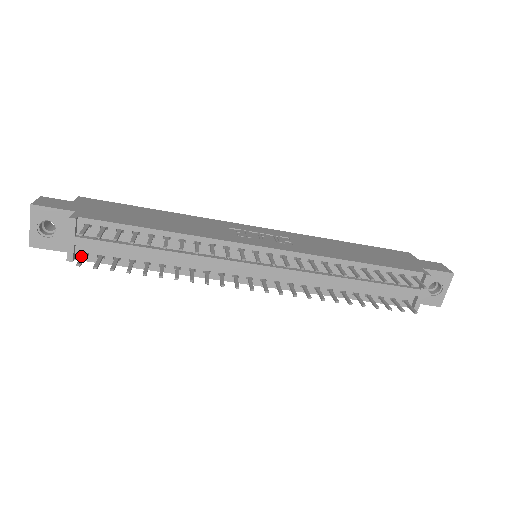
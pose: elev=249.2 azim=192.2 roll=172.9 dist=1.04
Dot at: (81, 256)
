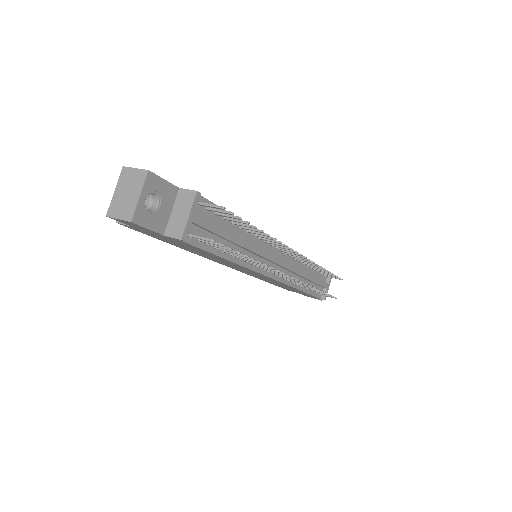
Dot at: occluded
